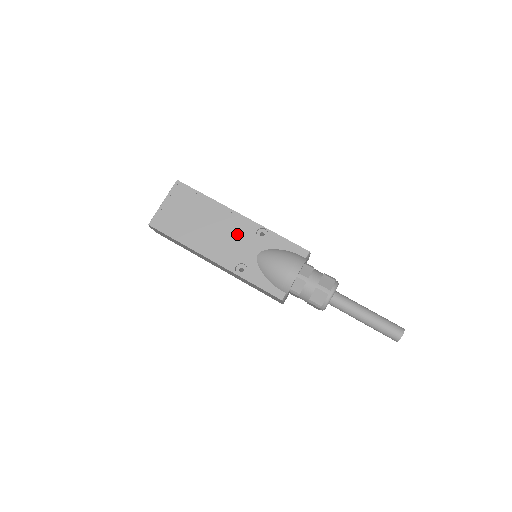
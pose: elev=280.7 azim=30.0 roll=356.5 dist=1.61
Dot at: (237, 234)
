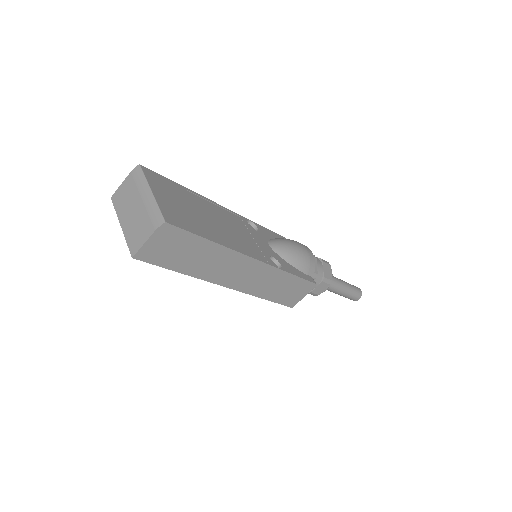
Dot at: (241, 227)
